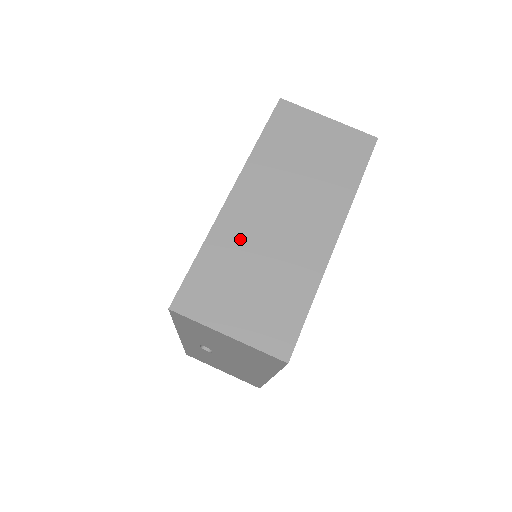
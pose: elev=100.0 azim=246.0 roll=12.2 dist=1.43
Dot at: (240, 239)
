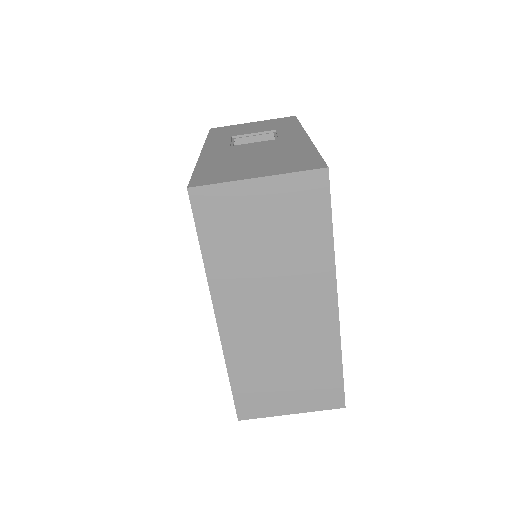
Dot at: (253, 352)
